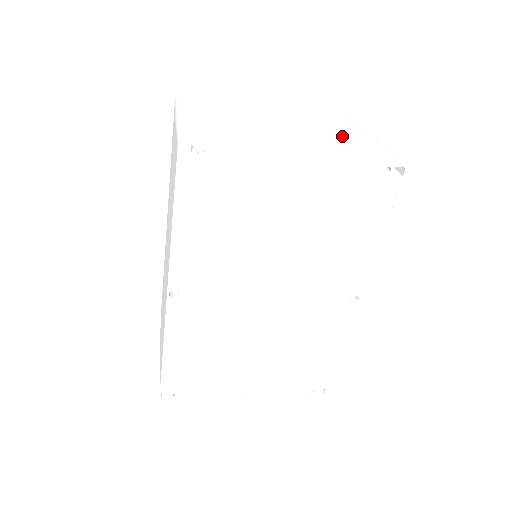
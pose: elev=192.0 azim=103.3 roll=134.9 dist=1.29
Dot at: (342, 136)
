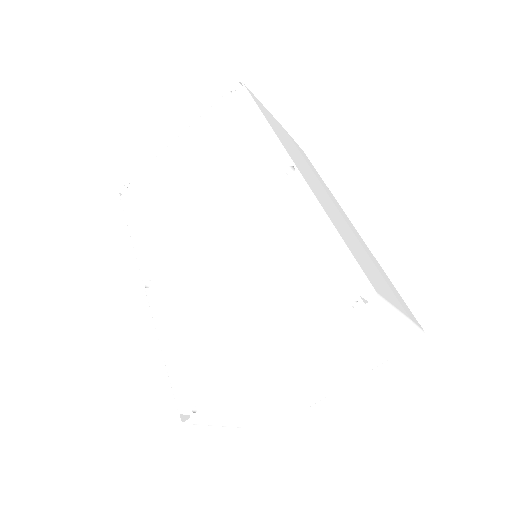
Dot at: occluded
